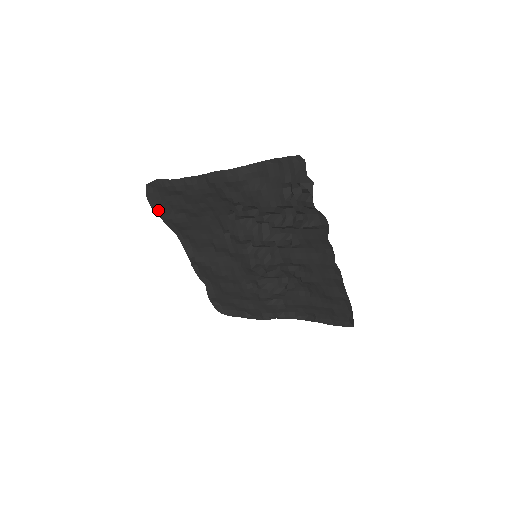
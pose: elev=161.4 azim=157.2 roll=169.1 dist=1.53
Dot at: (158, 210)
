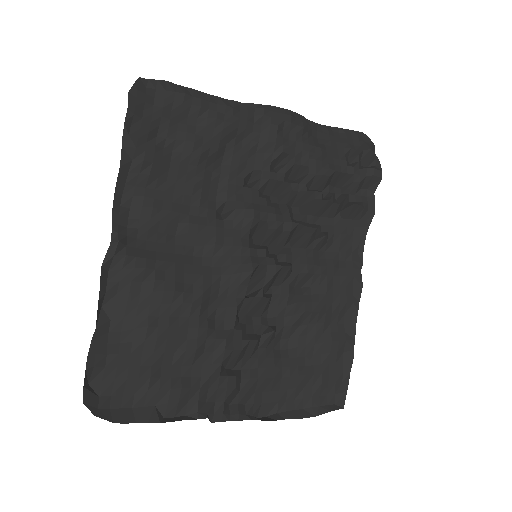
Dot at: (132, 123)
